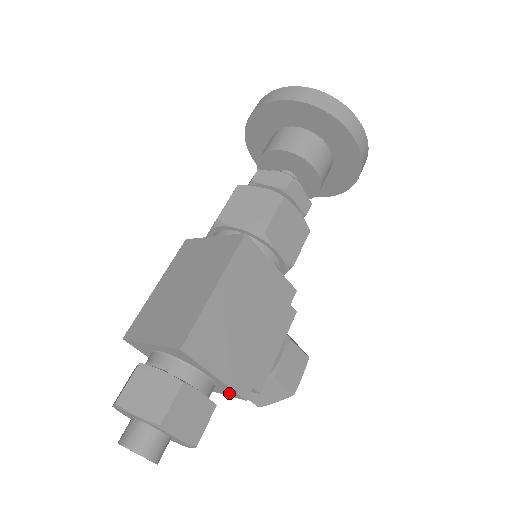
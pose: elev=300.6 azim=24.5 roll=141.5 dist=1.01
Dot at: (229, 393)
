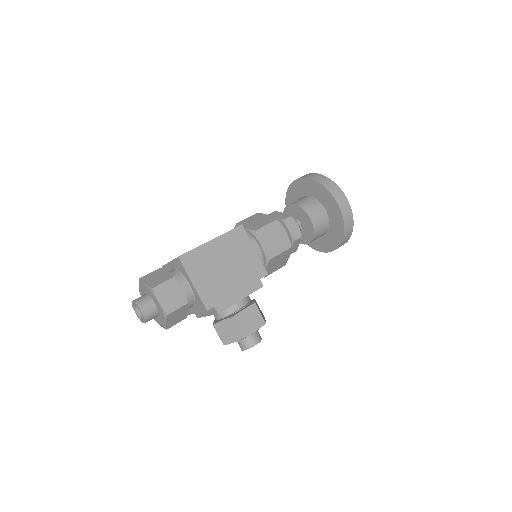
Dot at: (200, 306)
